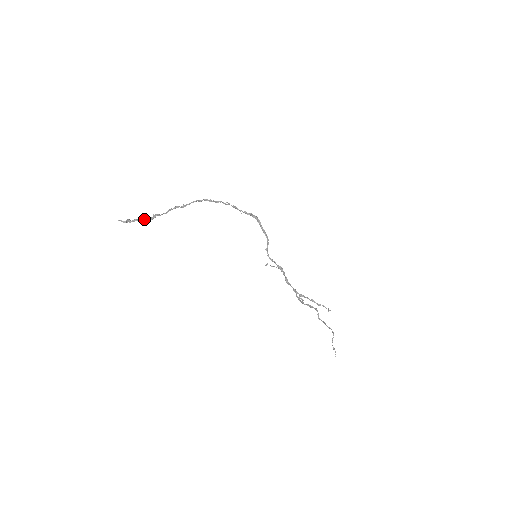
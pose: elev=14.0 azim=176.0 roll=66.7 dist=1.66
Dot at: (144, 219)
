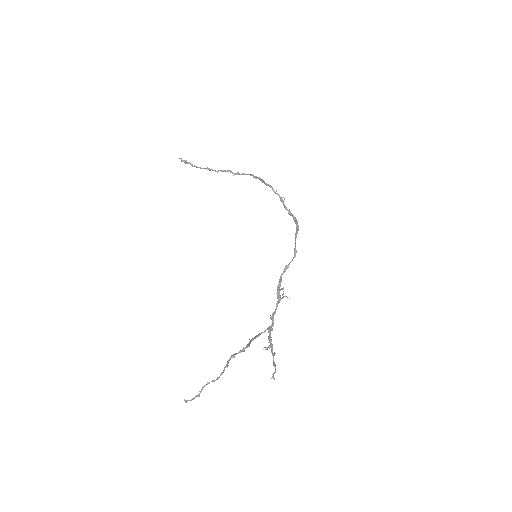
Dot at: (196, 166)
